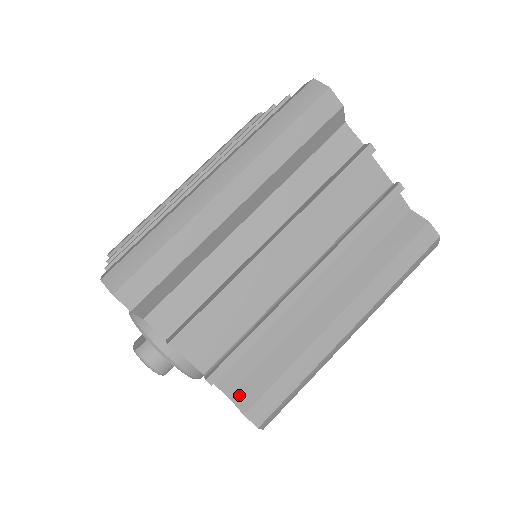
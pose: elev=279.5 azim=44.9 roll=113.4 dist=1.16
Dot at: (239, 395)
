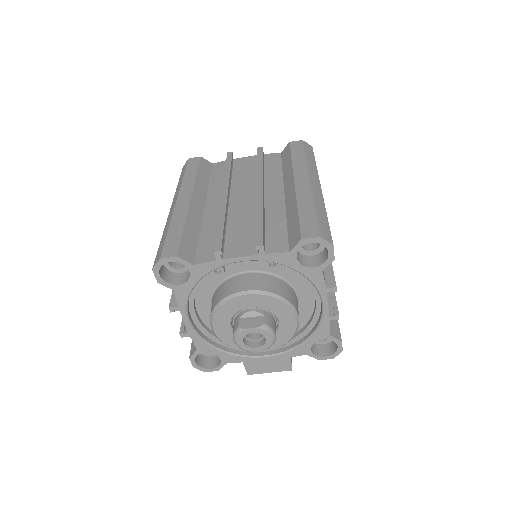
Dot at: (332, 331)
